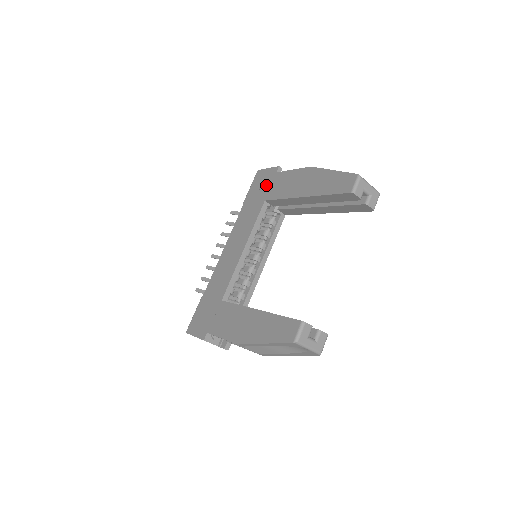
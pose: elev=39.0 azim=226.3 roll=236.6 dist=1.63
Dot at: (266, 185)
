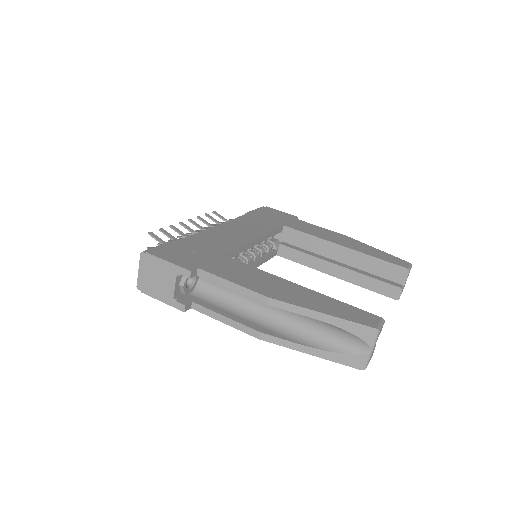
Dot at: (283, 218)
